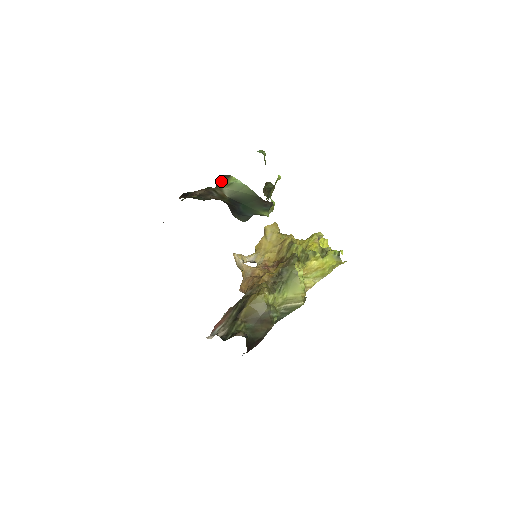
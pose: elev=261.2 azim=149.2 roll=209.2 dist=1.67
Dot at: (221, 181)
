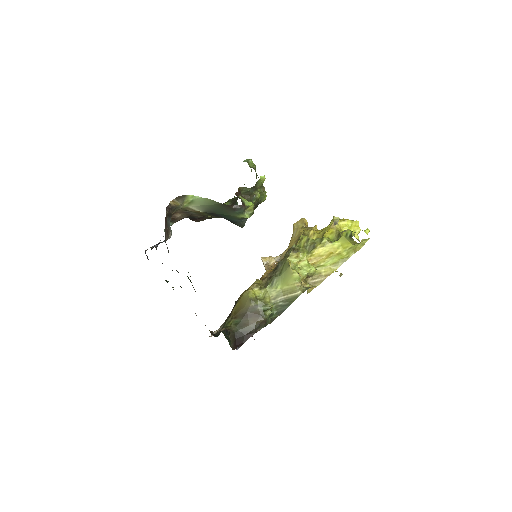
Dot at: (178, 202)
